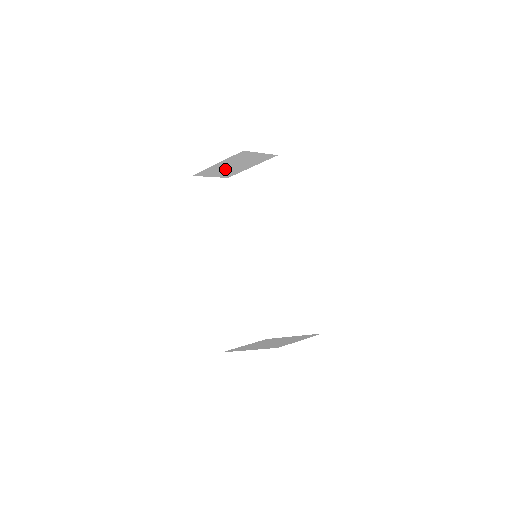
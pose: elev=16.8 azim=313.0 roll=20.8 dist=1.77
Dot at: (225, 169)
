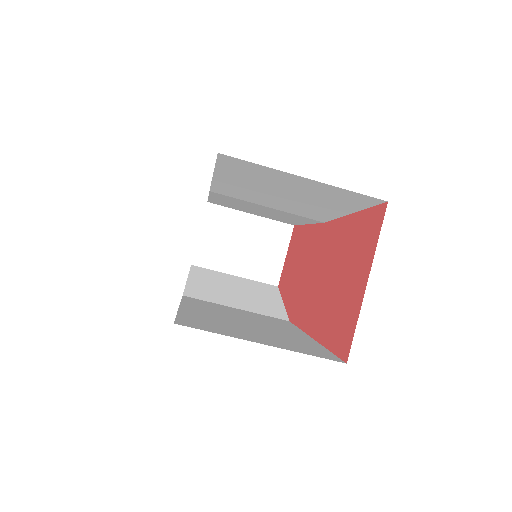
Dot at: (229, 239)
